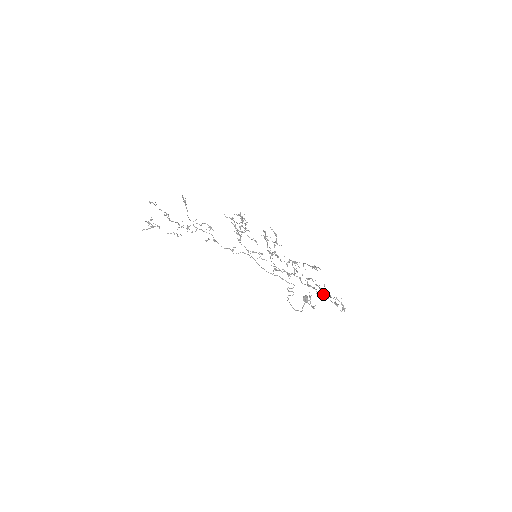
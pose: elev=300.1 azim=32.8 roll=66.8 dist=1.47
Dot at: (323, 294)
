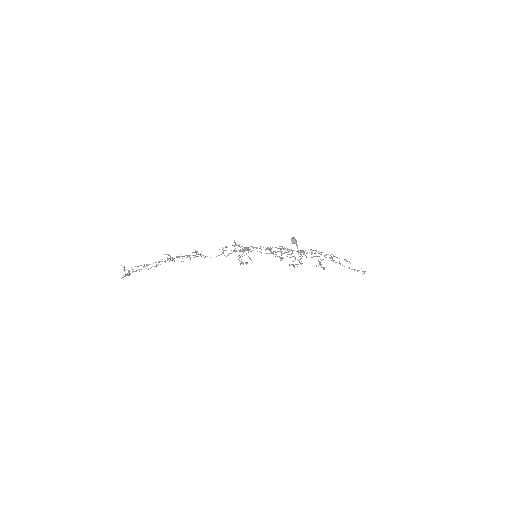
Dot at: (330, 255)
